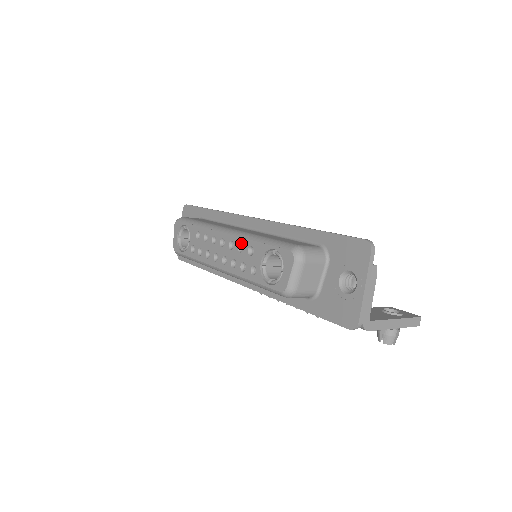
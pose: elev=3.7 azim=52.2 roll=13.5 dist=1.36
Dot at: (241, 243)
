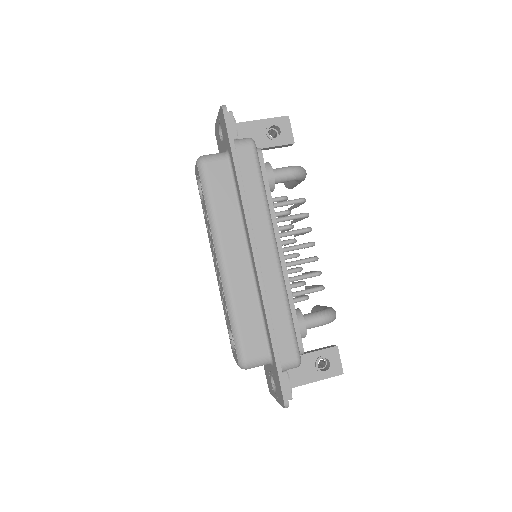
Dot at: (223, 294)
